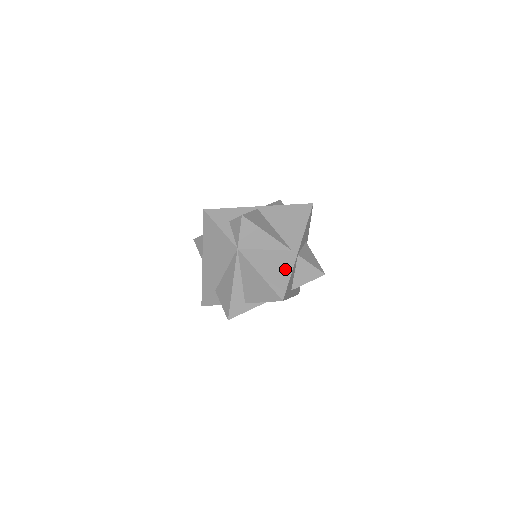
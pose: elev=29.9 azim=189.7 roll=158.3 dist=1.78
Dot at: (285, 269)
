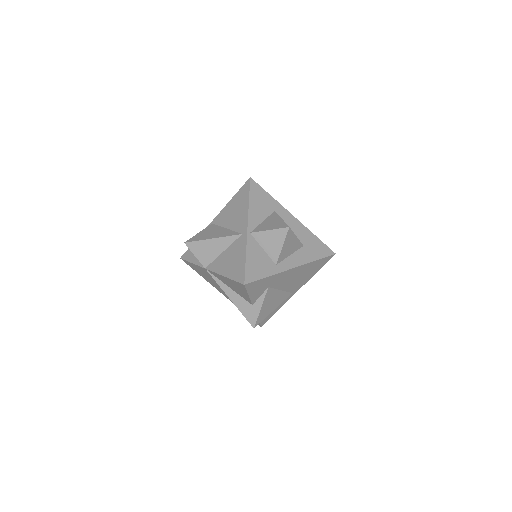
Dot at: (240, 255)
